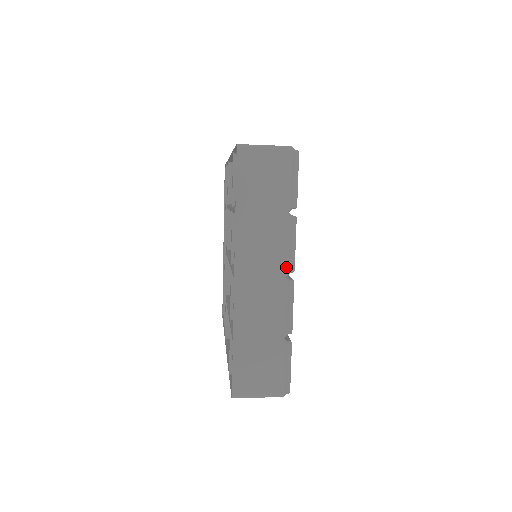
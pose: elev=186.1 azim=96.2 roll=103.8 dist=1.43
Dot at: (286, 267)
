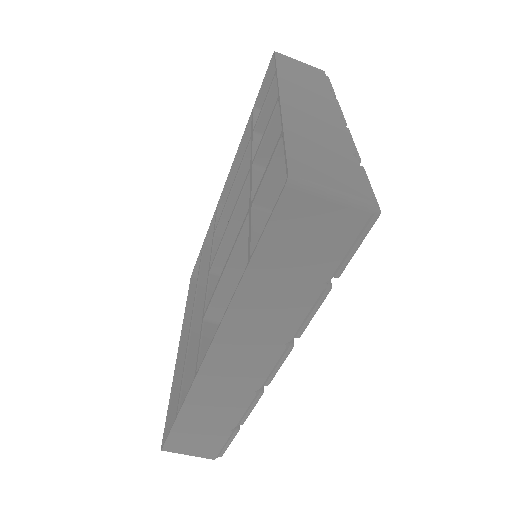
Dot at: (338, 113)
